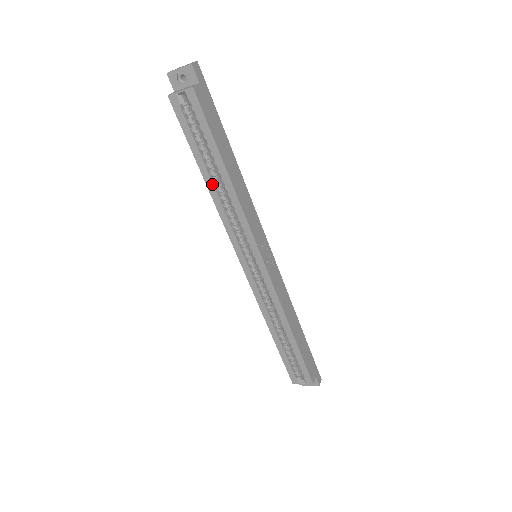
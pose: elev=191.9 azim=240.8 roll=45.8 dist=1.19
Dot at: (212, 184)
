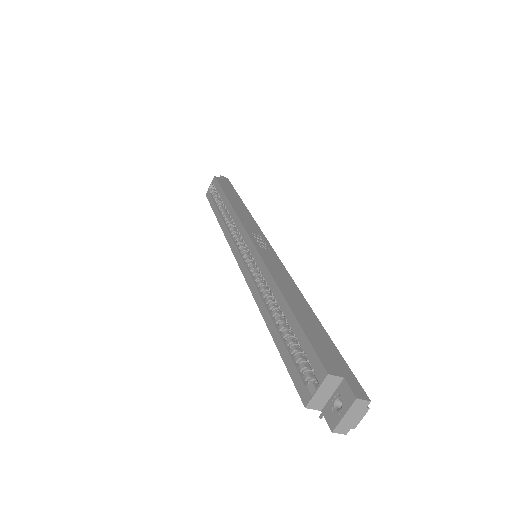
Dot at: (221, 218)
